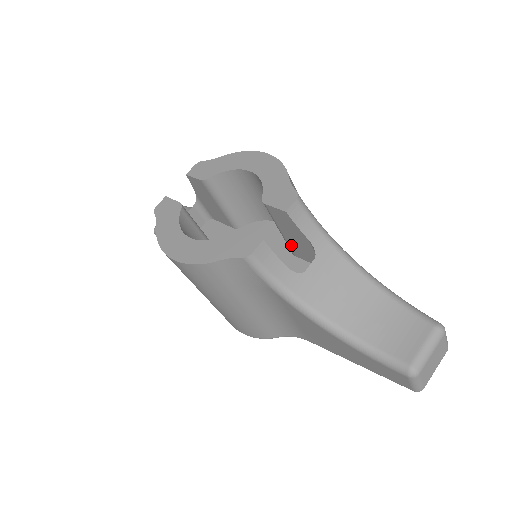
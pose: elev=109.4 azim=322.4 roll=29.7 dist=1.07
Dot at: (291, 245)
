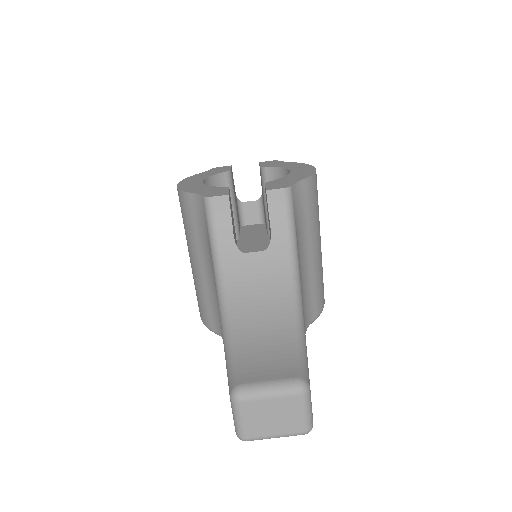
Dot at: occluded
